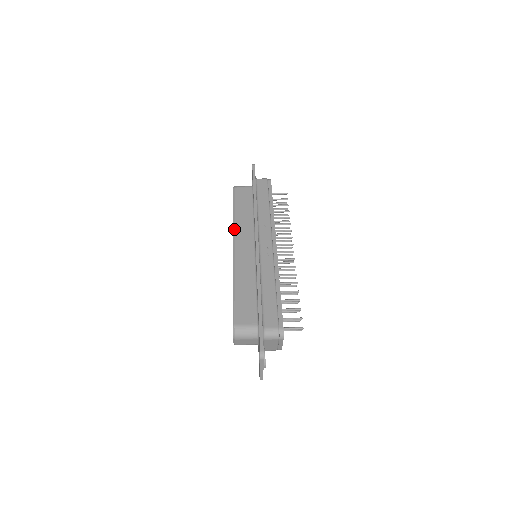
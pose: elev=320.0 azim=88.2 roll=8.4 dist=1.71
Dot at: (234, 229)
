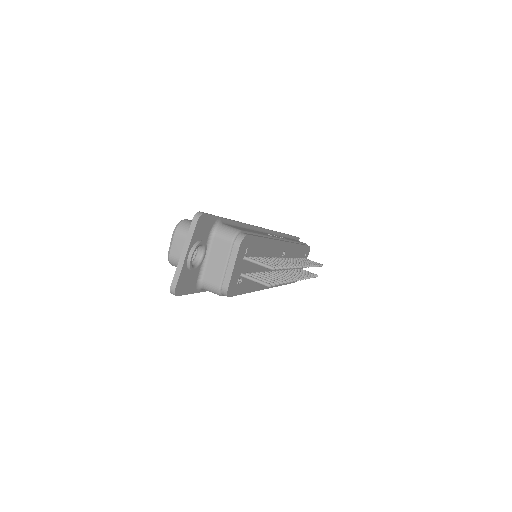
Dot at: occluded
